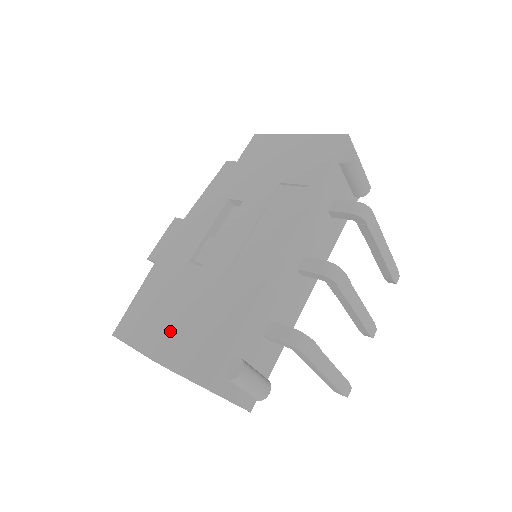
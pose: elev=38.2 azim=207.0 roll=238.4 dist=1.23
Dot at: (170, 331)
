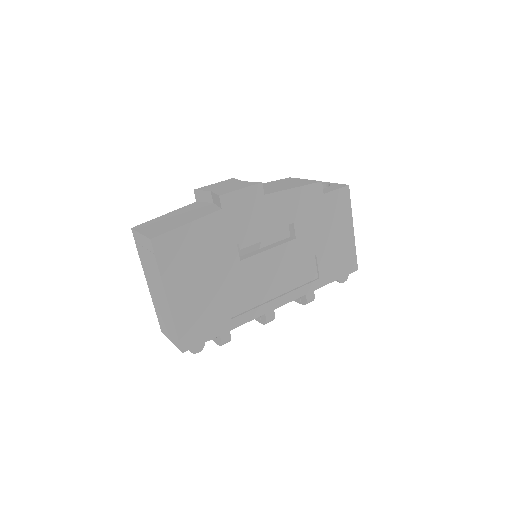
Dot at: (189, 289)
